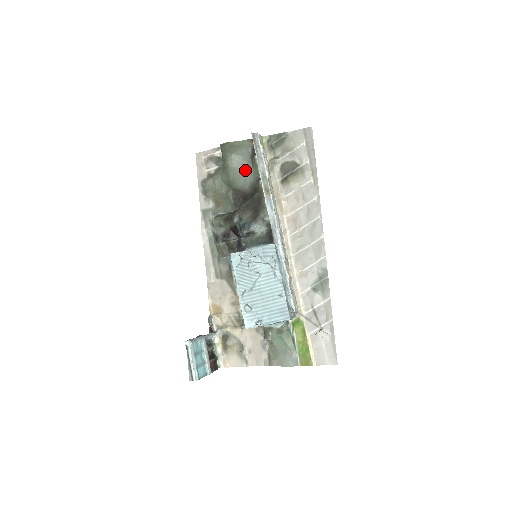
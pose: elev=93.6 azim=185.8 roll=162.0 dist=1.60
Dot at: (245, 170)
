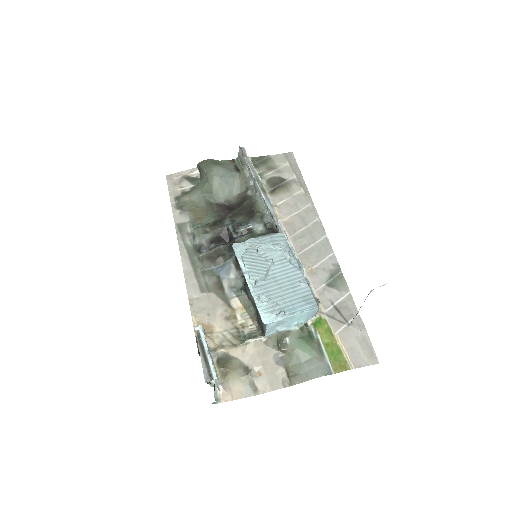
Dot at: (231, 181)
